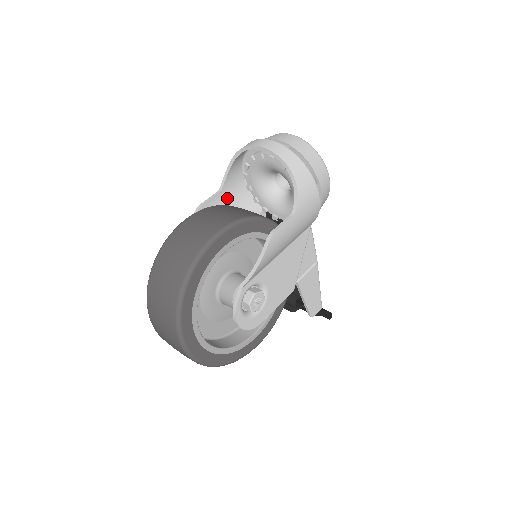
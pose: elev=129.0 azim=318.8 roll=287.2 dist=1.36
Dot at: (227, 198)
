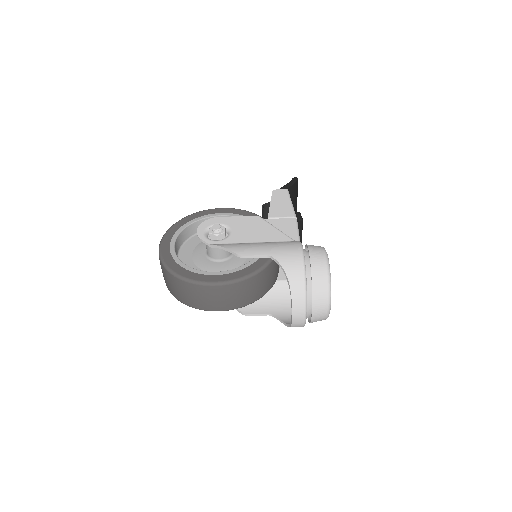
Dot at: occluded
